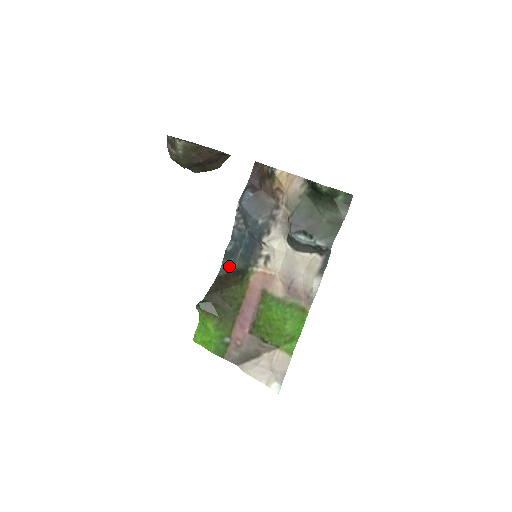
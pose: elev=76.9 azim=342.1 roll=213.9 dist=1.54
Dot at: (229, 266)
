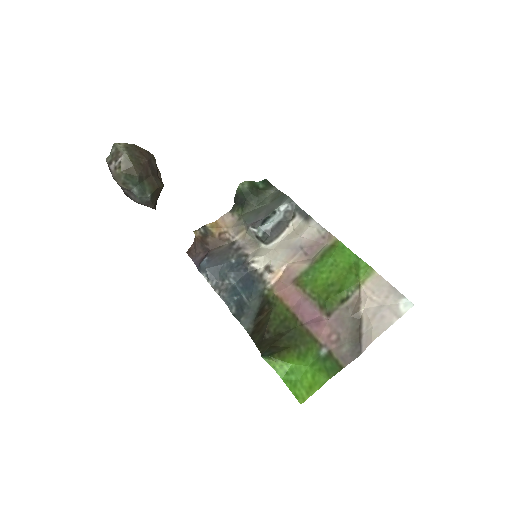
Dot at: (249, 317)
